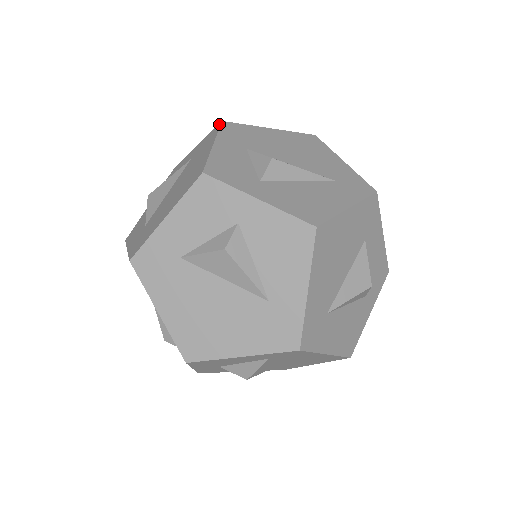
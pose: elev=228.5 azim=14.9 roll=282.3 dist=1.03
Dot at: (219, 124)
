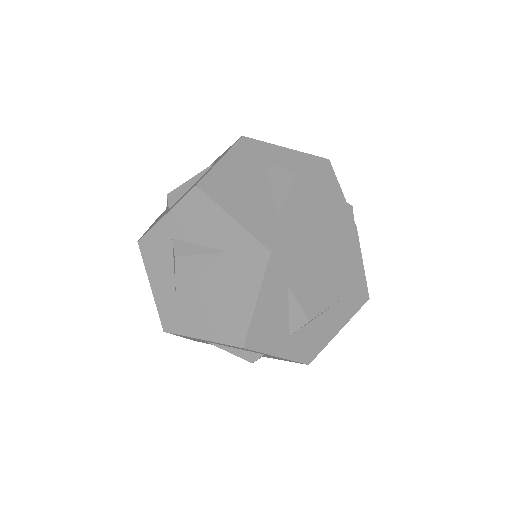
Dot at: occluded
